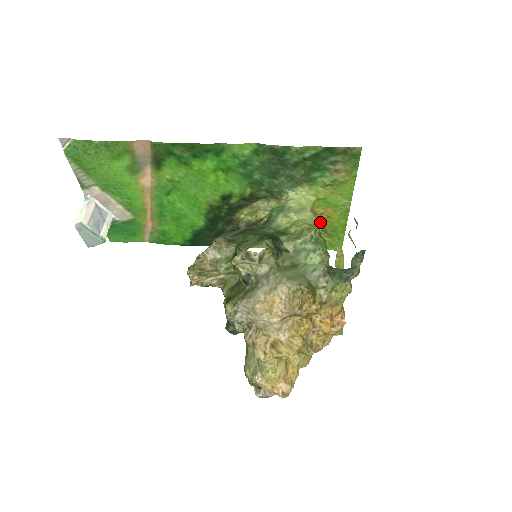
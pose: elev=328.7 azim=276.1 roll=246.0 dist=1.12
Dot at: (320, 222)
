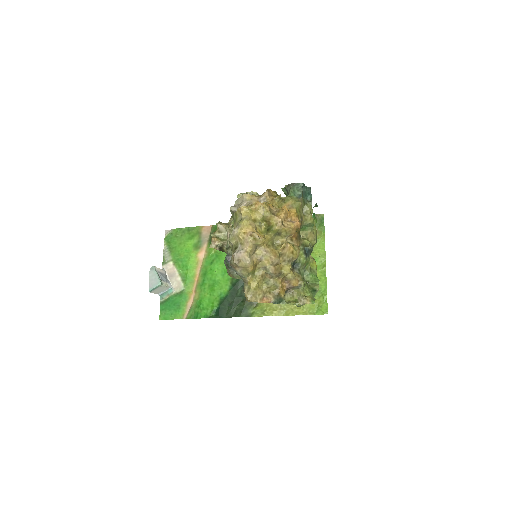
Dot at: occluded
